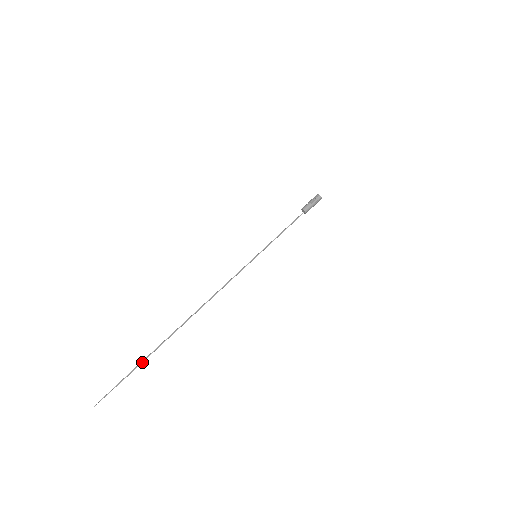
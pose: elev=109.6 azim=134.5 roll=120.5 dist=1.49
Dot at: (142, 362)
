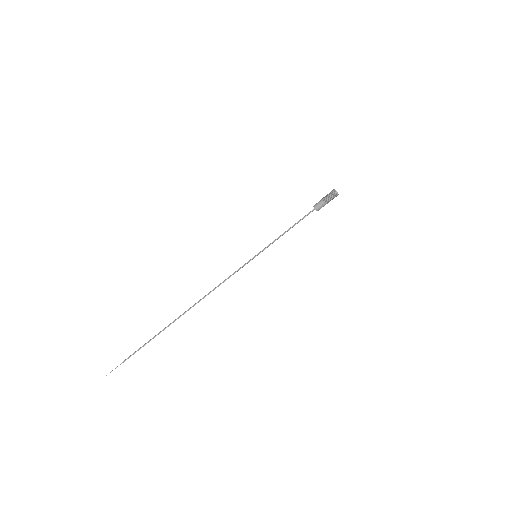
Dot at: occluded
